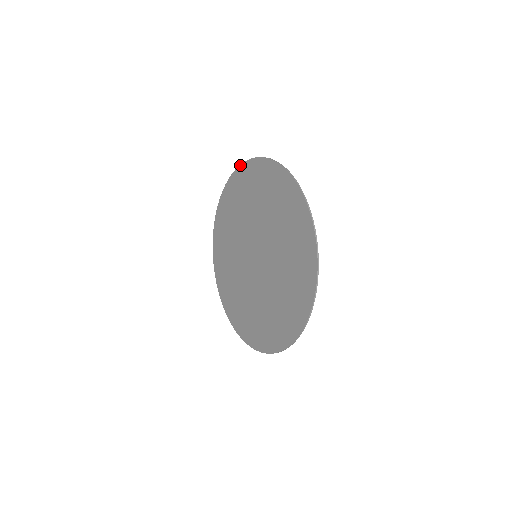
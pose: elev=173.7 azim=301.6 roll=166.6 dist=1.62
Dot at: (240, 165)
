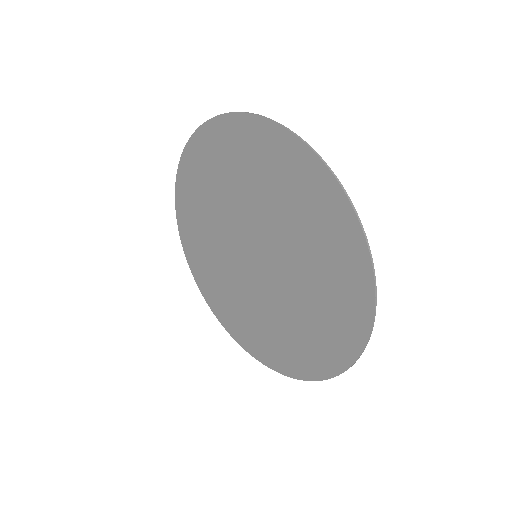
Dot at: (305, 144)
